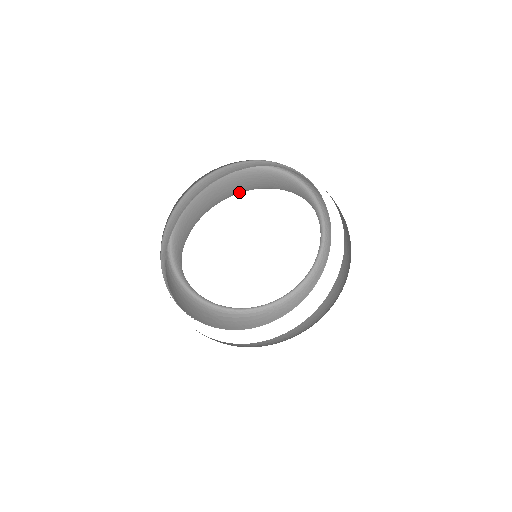
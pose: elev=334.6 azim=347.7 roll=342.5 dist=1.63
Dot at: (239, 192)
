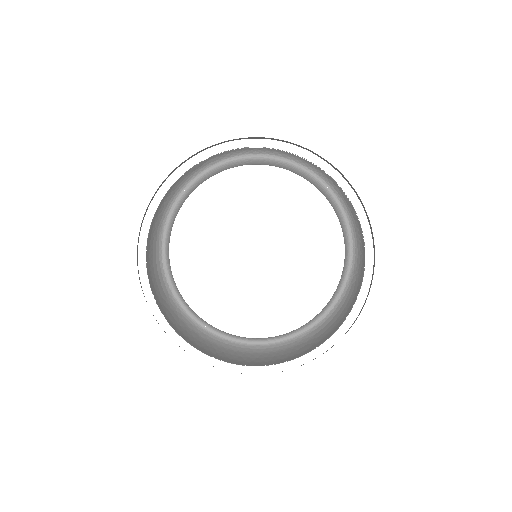
Dot at: occluded
